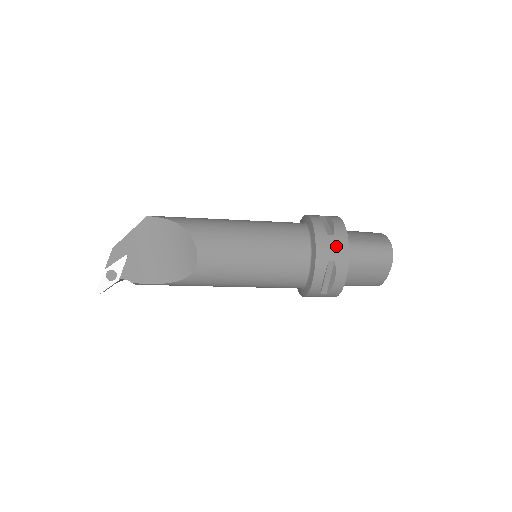
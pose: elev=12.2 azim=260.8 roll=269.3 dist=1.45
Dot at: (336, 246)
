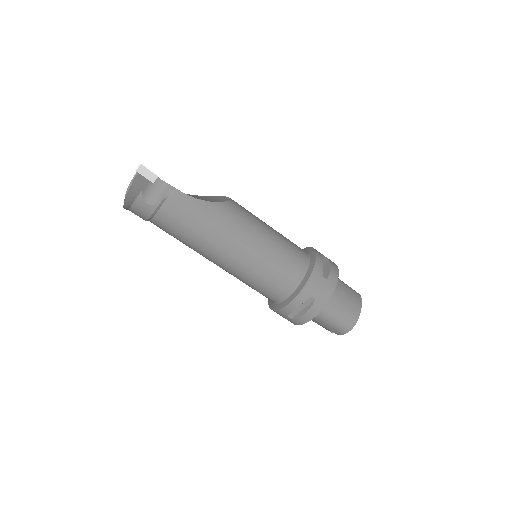
Dot at: occluded
